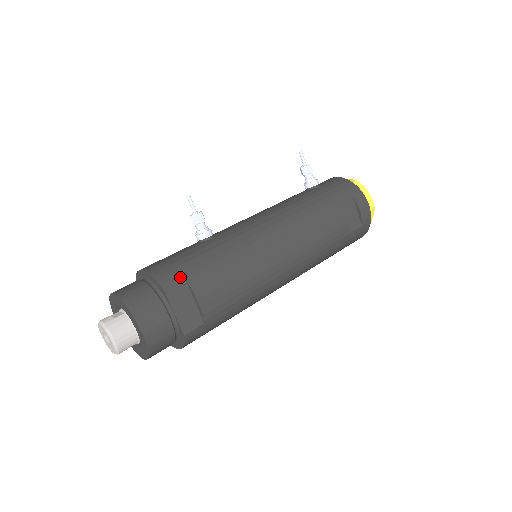
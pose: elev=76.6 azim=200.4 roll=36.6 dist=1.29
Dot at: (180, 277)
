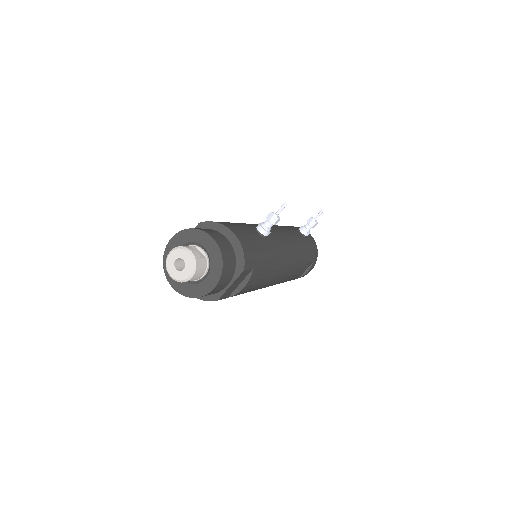
Dot at: (253, 265)
